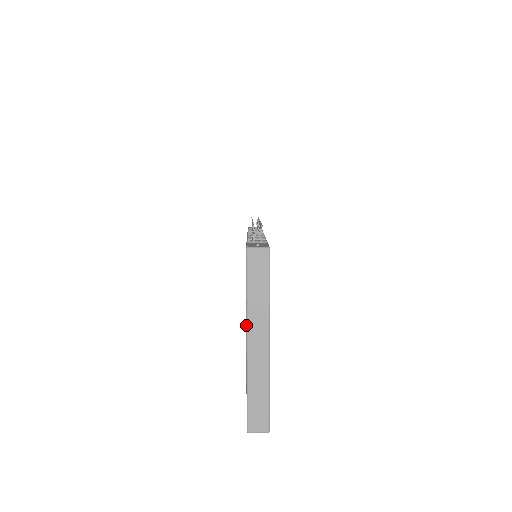
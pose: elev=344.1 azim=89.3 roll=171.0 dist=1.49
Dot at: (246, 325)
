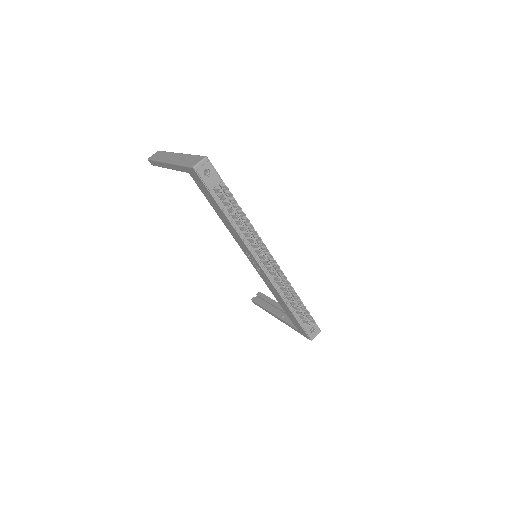
Dot at: occluded
